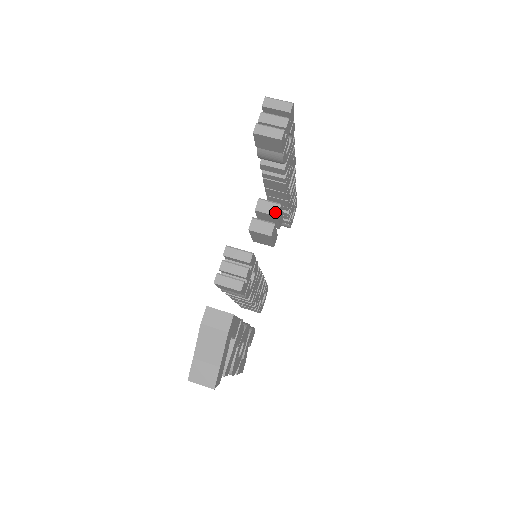
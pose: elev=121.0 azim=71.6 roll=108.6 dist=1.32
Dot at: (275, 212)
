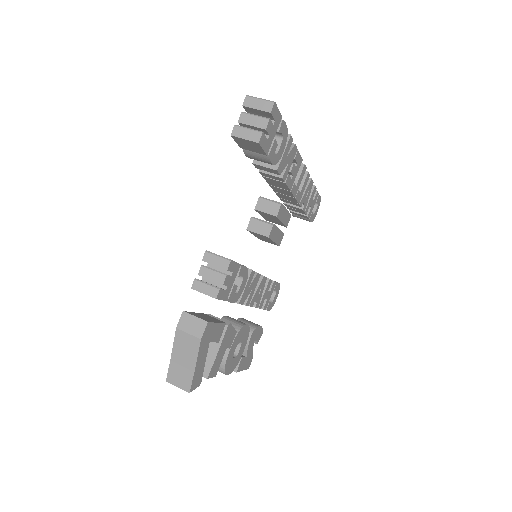
Dot at: (275, 212)
